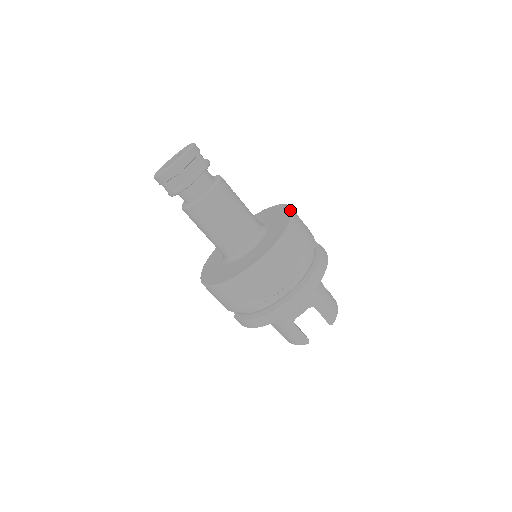
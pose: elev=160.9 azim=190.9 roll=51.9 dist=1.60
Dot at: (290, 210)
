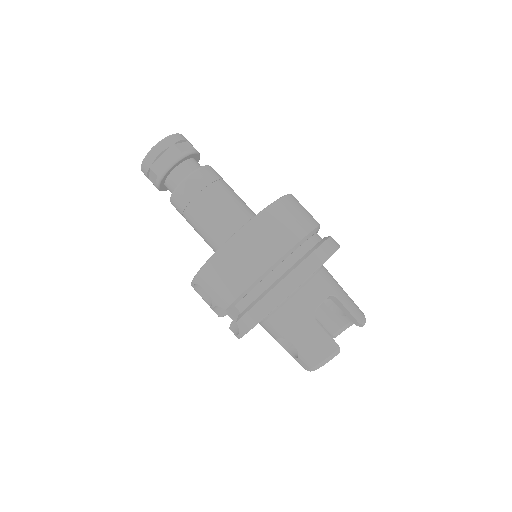
Dot at: occluded
